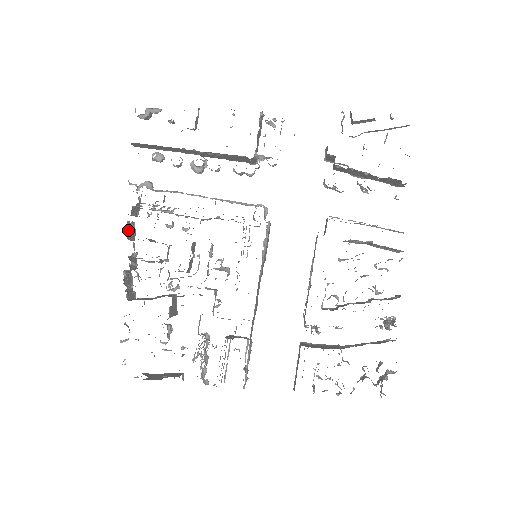
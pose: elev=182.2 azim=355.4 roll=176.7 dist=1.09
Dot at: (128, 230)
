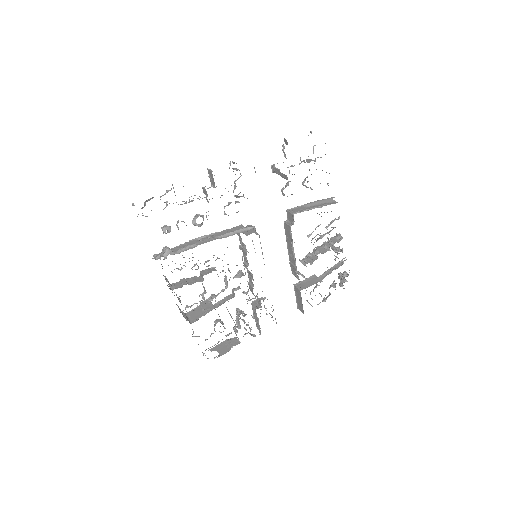
Dot at: (171, 286)
